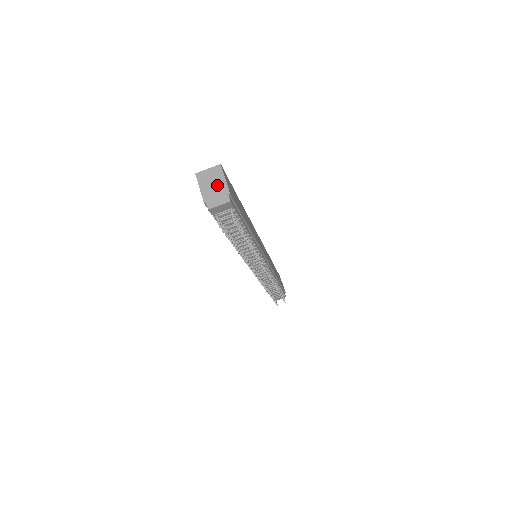
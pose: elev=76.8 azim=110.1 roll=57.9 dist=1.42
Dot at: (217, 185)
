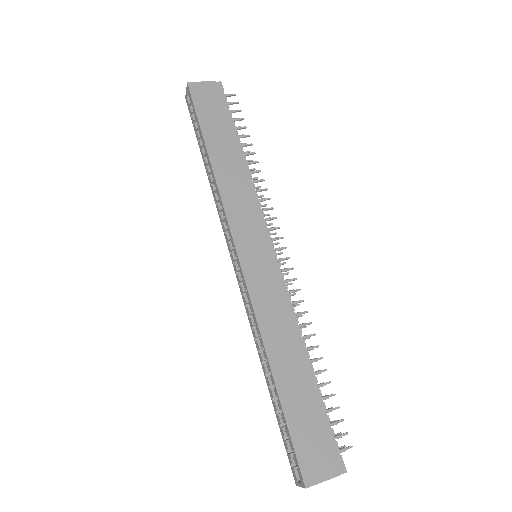
Dot at: occluded
